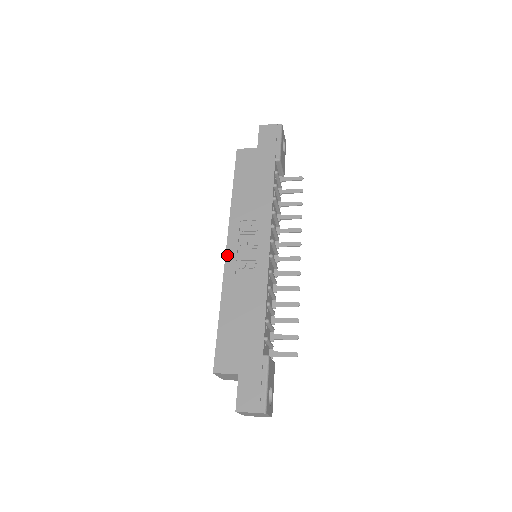
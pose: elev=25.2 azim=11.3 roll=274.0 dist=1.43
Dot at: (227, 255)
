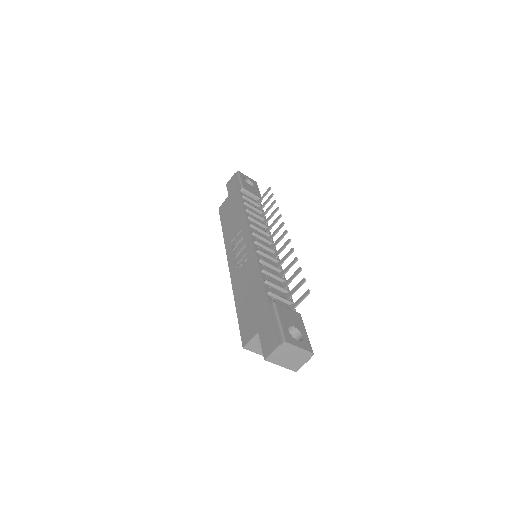
Dot at: (230, 268)
